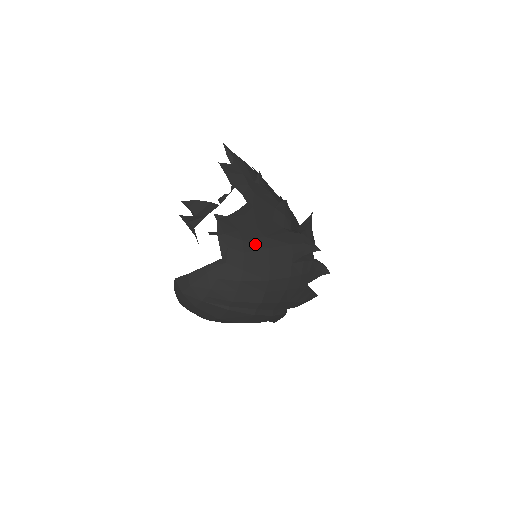
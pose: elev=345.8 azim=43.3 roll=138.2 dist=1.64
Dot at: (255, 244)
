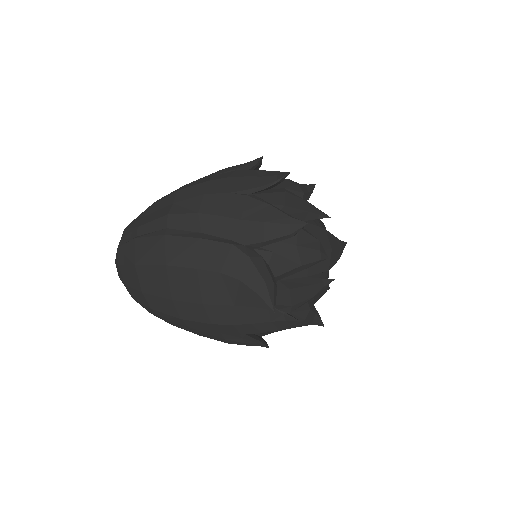
Dot at: occluded
